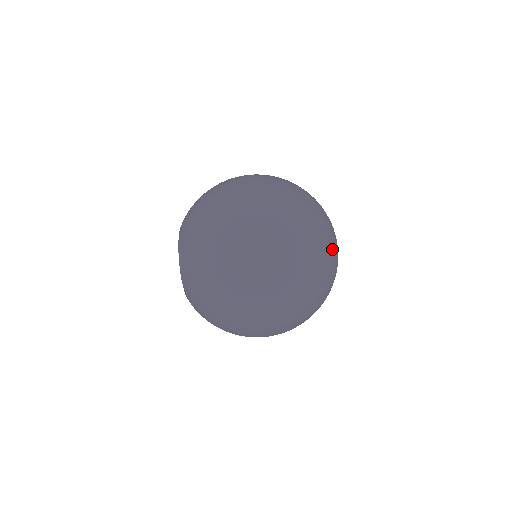
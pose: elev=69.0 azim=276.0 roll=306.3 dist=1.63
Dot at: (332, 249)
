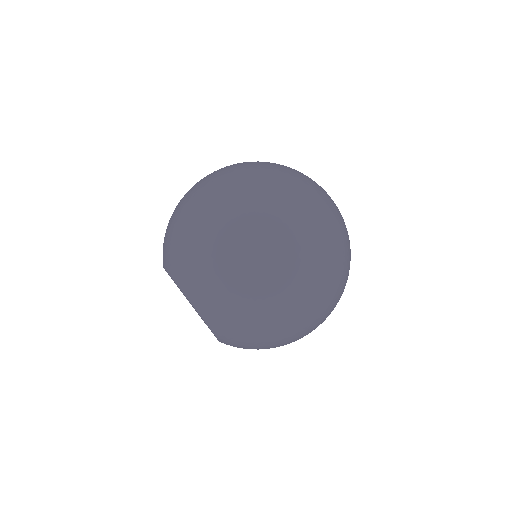
Dot at: occluded
